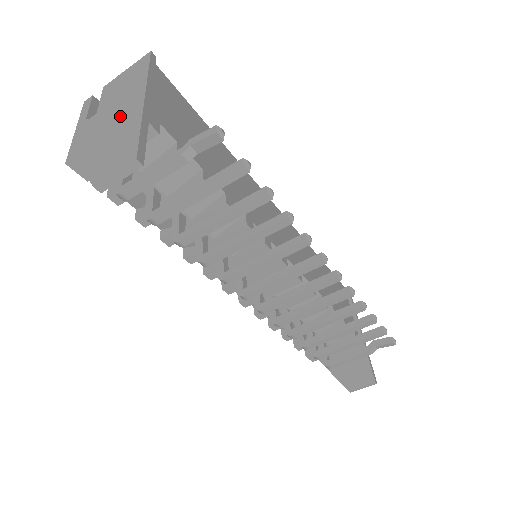
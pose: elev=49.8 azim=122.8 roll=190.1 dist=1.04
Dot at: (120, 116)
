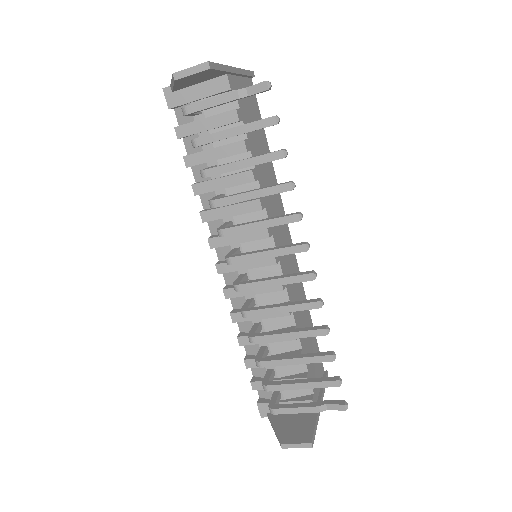
Dot at: occluded
